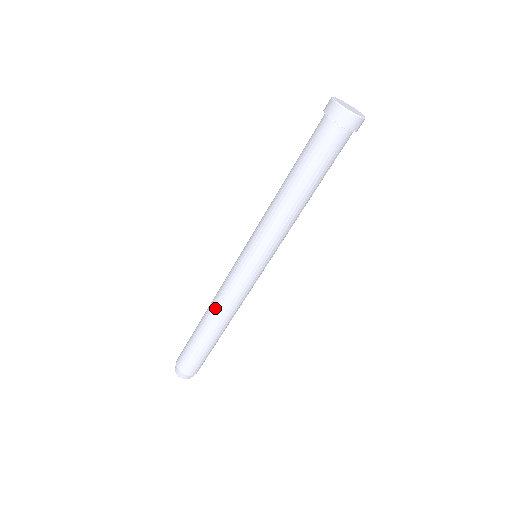
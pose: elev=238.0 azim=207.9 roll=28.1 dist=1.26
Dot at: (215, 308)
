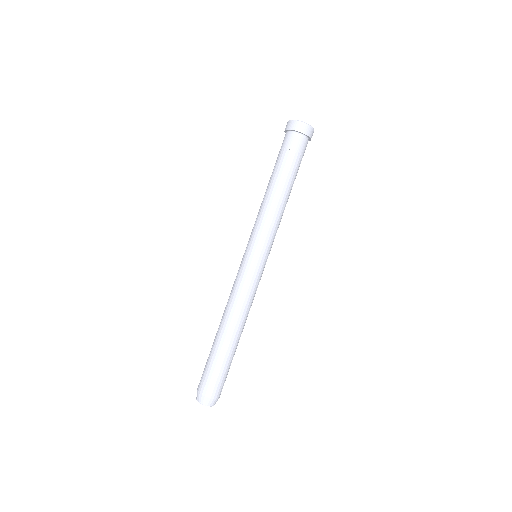
Dot at: (227, 311)
